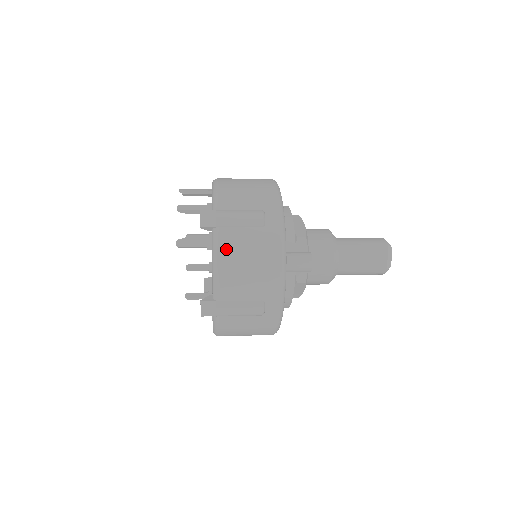
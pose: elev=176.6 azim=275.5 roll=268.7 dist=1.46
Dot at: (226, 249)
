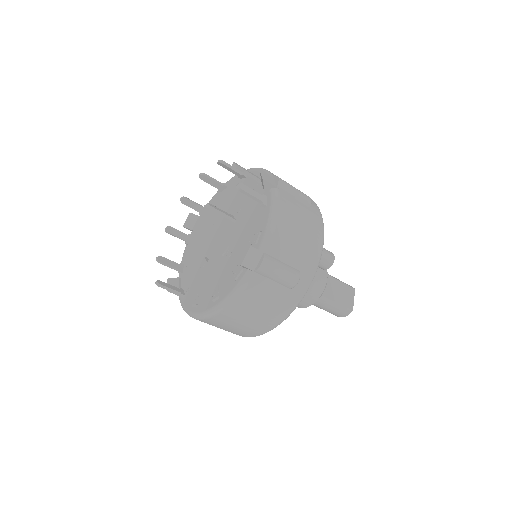
Dot at: (285, 207)
